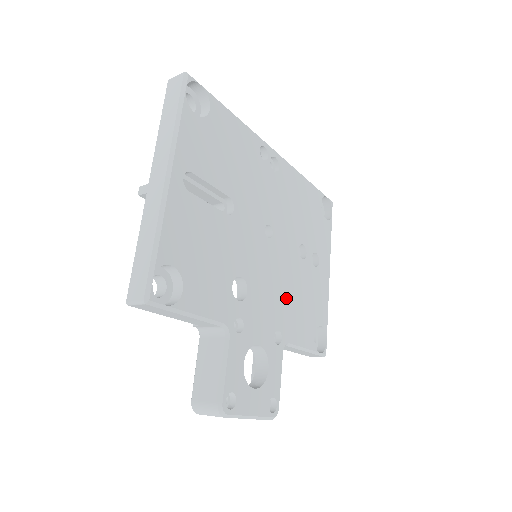
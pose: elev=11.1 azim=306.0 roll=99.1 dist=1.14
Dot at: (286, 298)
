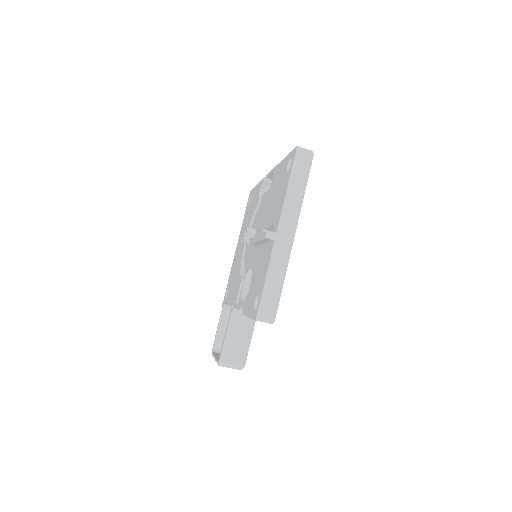
Dot at: occluded
